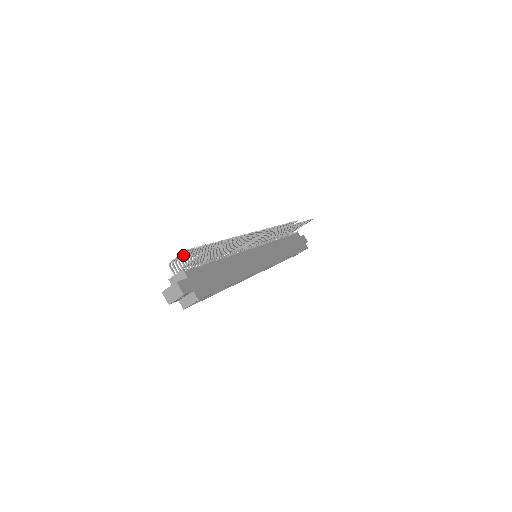
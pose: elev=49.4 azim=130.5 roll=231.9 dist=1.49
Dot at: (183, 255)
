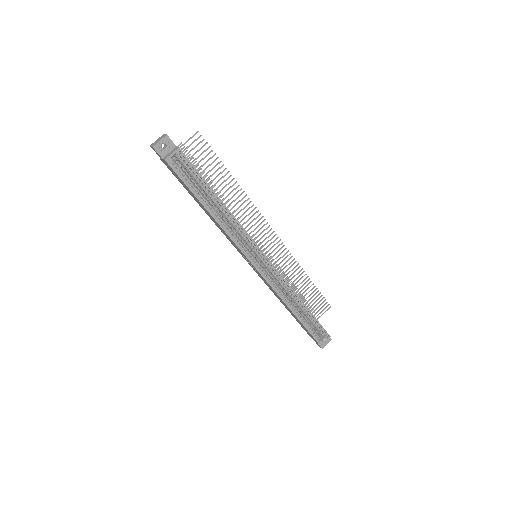
Dot at: occluded
